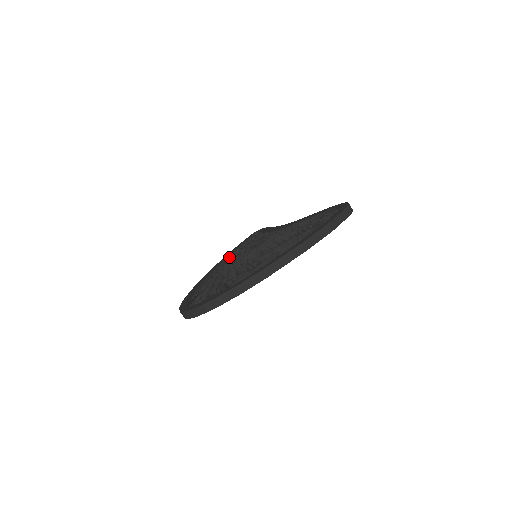
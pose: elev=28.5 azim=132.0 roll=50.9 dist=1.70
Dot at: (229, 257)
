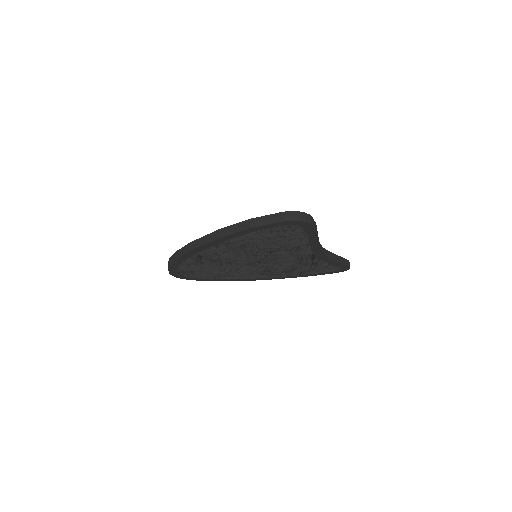
Dot at: occluded
